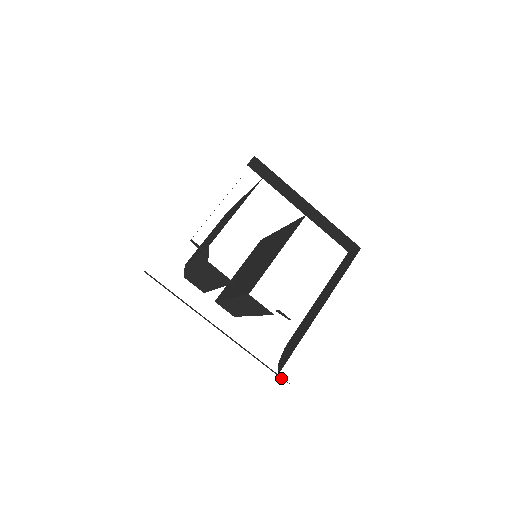
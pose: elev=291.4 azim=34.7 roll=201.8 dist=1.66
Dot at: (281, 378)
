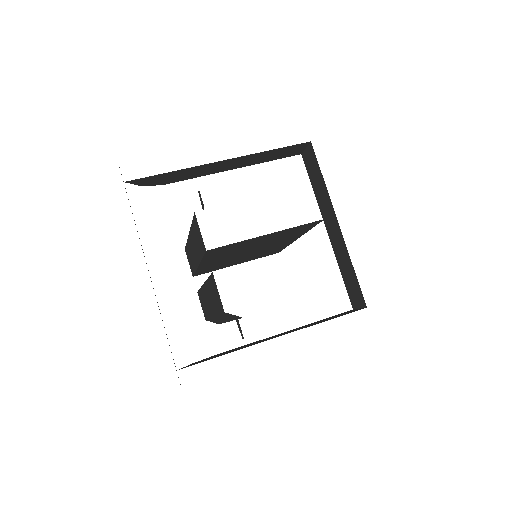
Dot at: occluded
